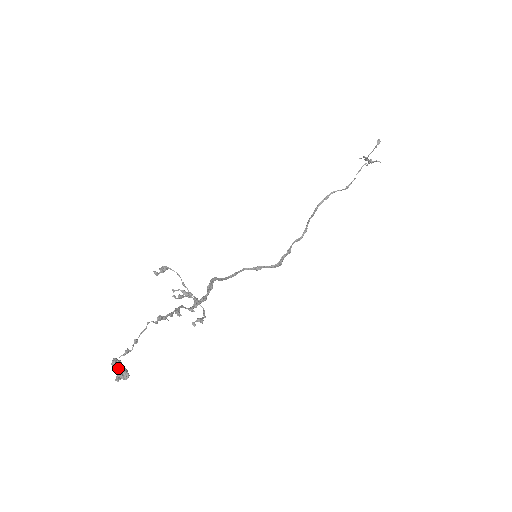
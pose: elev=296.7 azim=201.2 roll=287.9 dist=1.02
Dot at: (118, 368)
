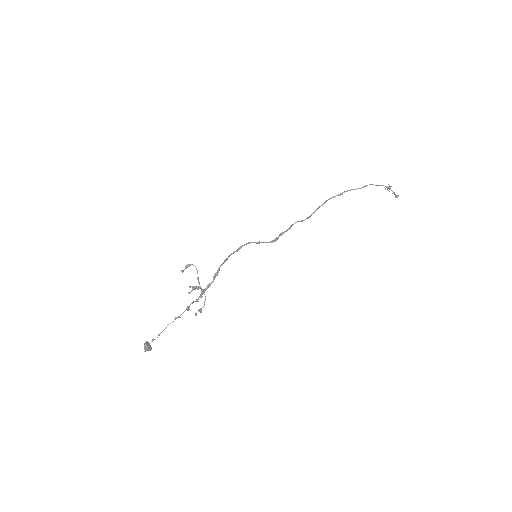
Dot at: (147, 349)
